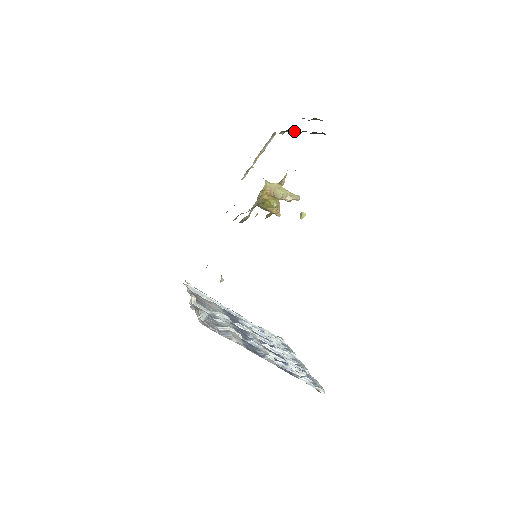
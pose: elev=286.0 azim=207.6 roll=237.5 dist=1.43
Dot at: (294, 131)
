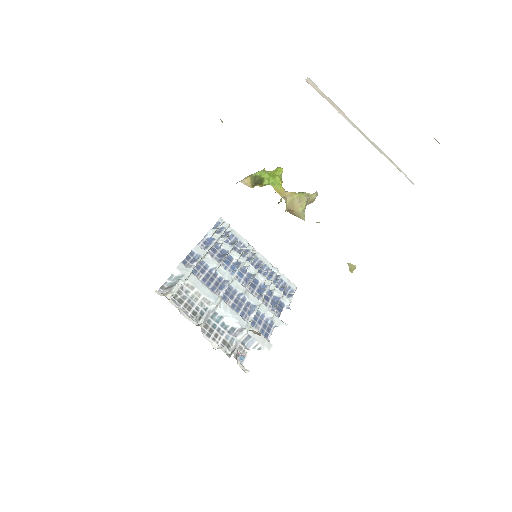
Dot at: occluded
